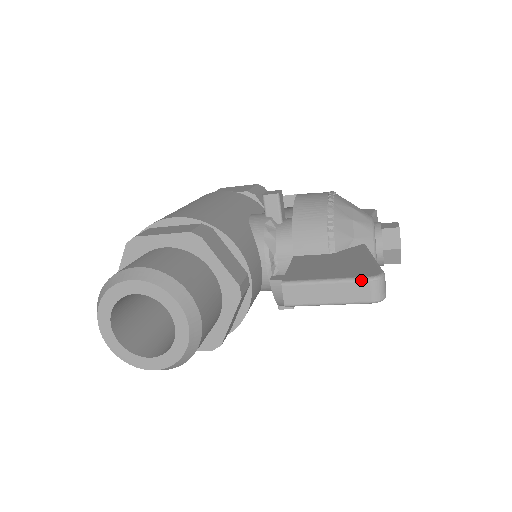
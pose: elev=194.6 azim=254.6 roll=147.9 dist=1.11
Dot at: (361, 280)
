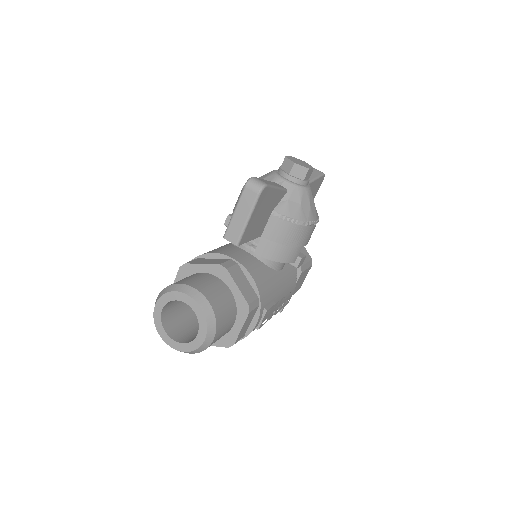
Dot at: (242, 192)
